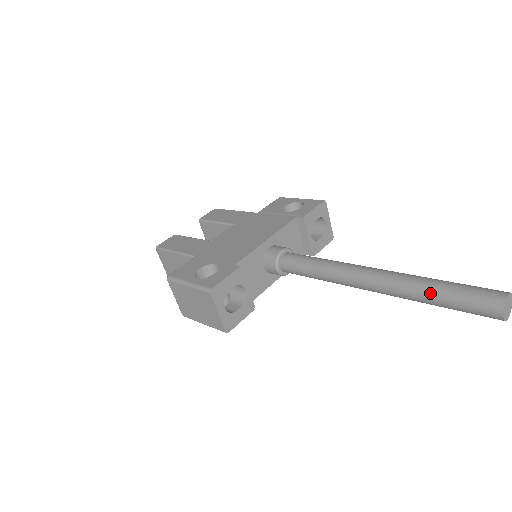
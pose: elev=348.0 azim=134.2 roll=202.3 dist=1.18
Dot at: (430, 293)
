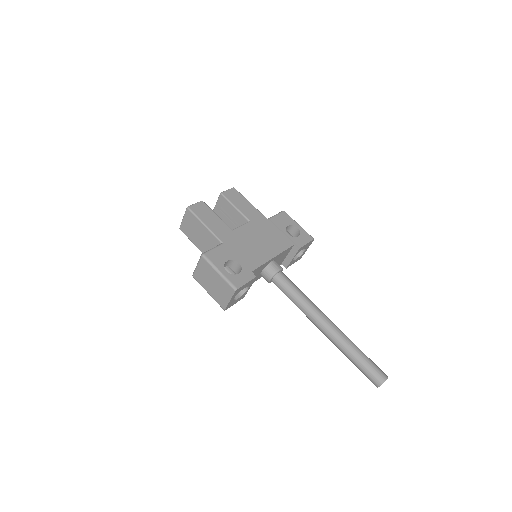
Dot at: (353, 356)
